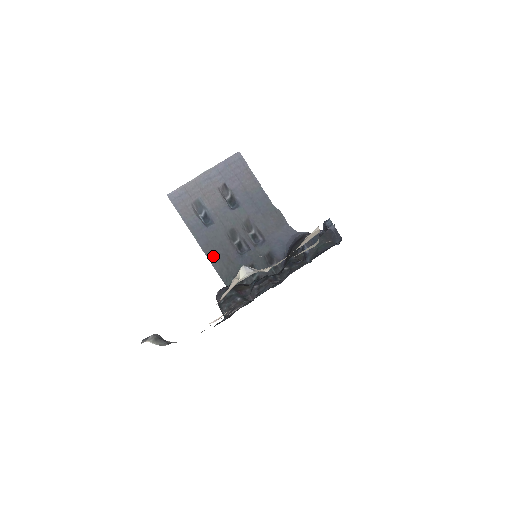
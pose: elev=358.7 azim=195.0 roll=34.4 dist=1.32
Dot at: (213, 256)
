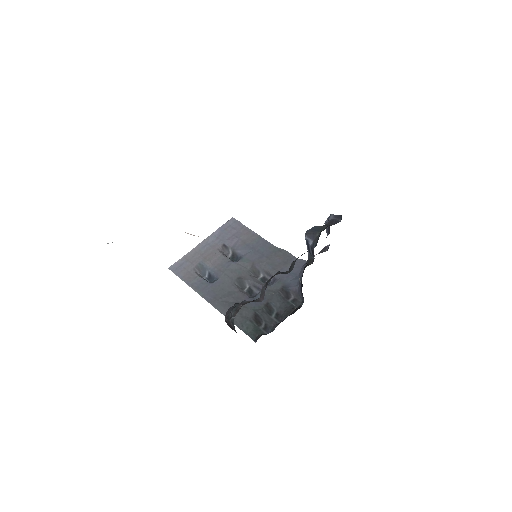
Dot at: (223, 307)
